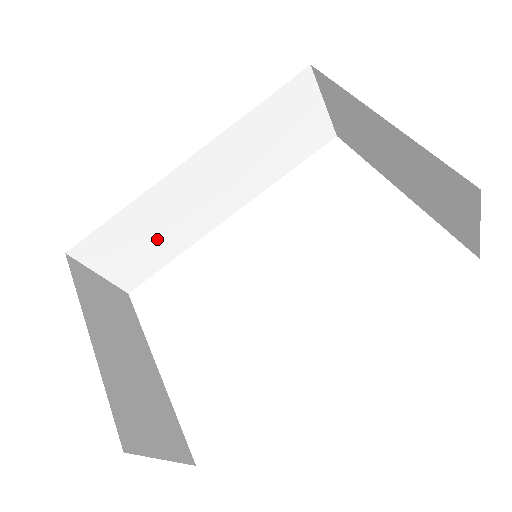
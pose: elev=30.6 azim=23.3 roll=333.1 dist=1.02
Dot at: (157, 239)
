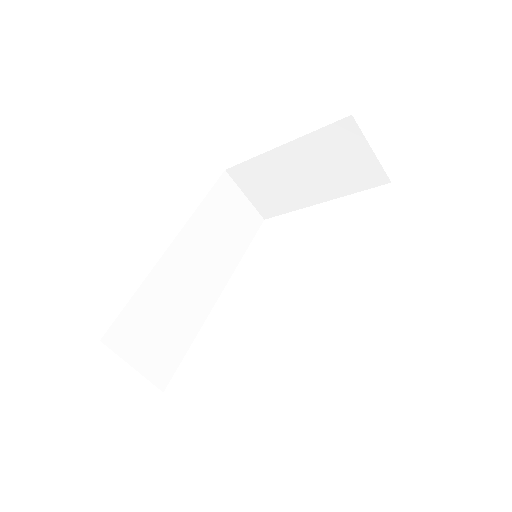
Dot at: (171, 321)
